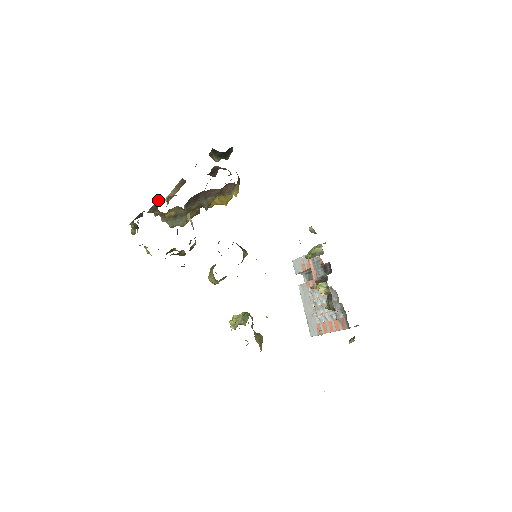
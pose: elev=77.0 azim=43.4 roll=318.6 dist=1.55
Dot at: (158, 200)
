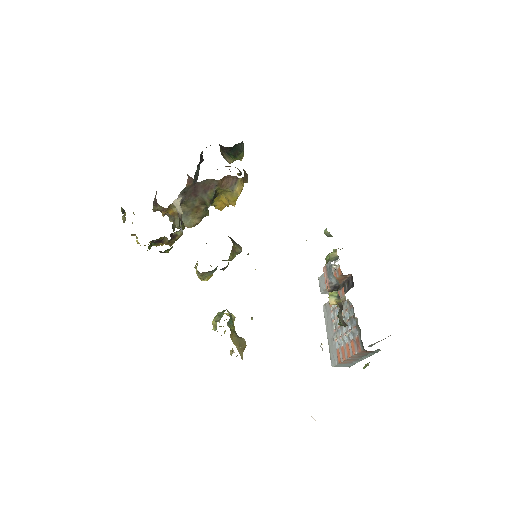
Dot at: (156, 192)
